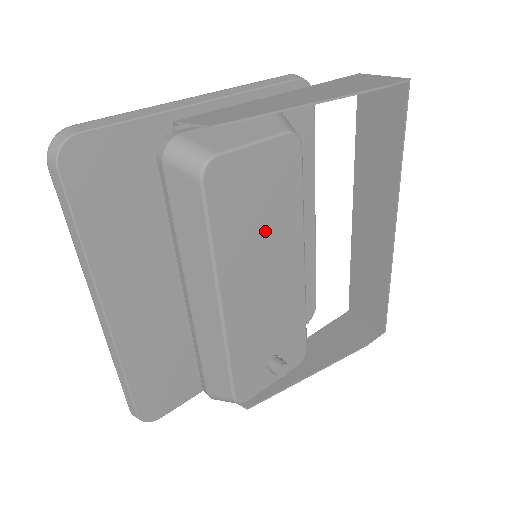
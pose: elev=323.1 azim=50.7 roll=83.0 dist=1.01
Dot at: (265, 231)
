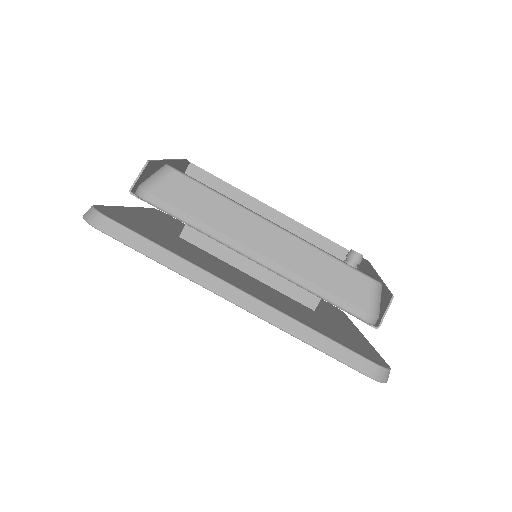
Dot at: occluded
